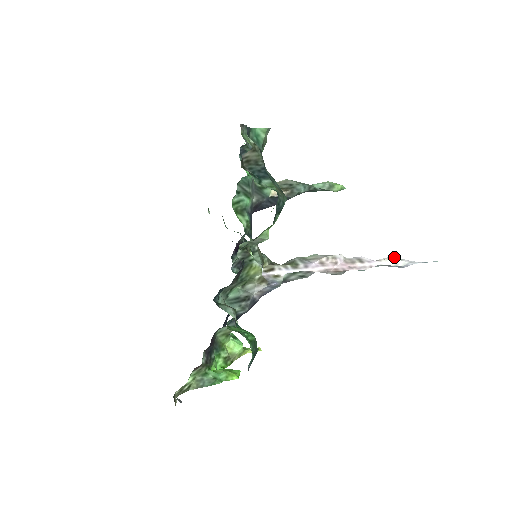
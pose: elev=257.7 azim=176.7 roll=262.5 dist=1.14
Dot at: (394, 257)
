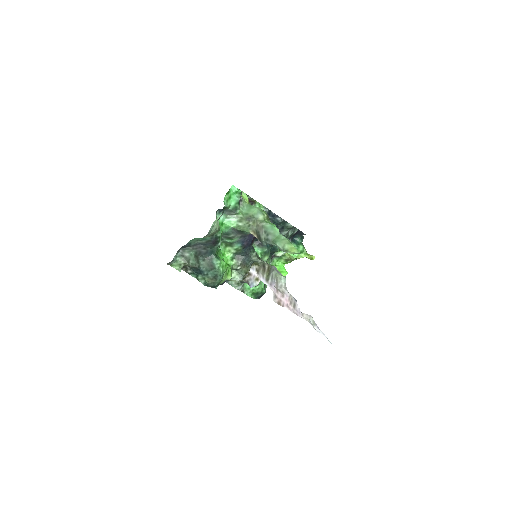
Dot at: (312, 320)
